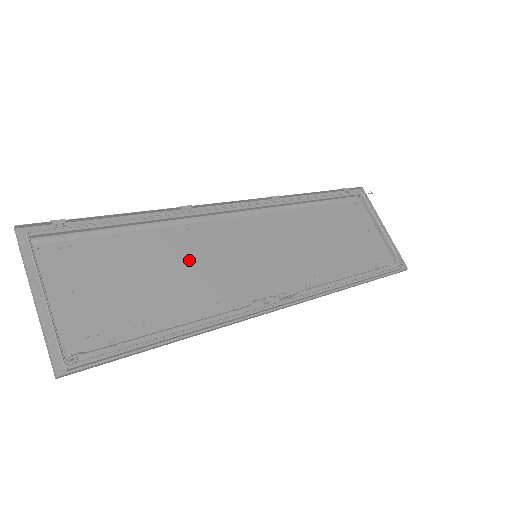
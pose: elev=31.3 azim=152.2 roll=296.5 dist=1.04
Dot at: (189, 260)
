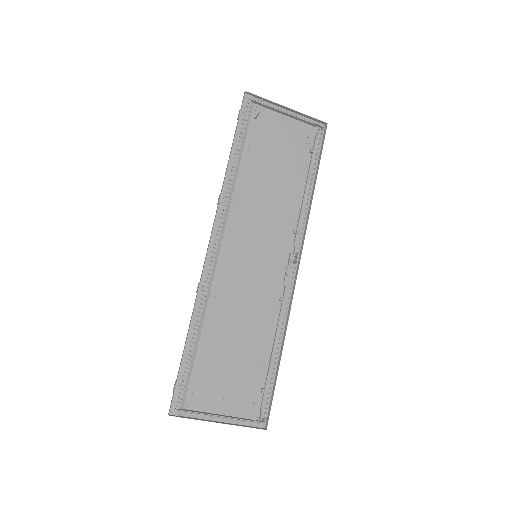
Dot at: (236, 310)
